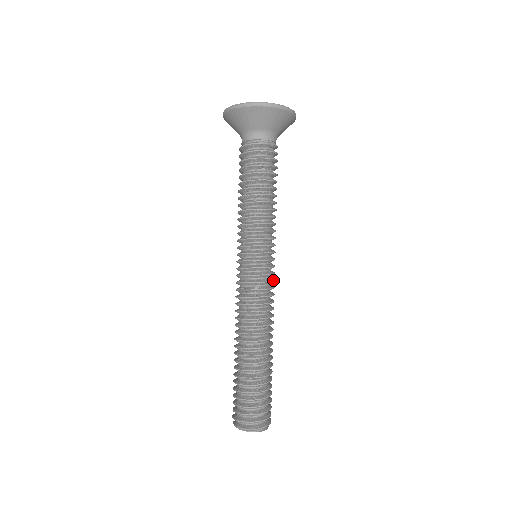
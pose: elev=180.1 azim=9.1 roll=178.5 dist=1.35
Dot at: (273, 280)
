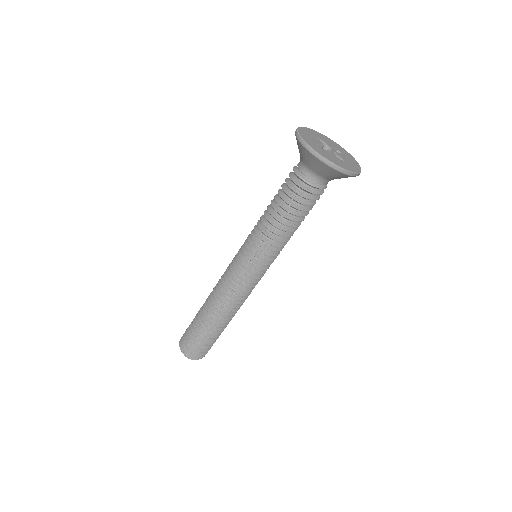
Dot at: (247, 282)
